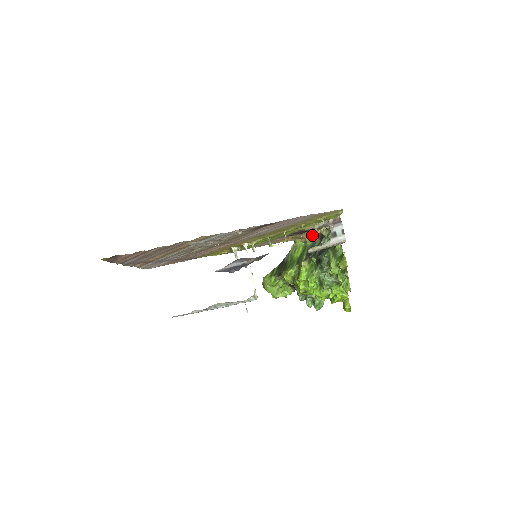
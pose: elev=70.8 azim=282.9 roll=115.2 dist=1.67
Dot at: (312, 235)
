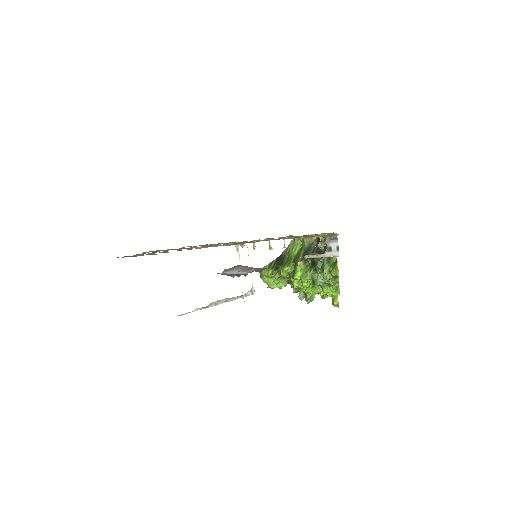
Dot at: (310, 238)
